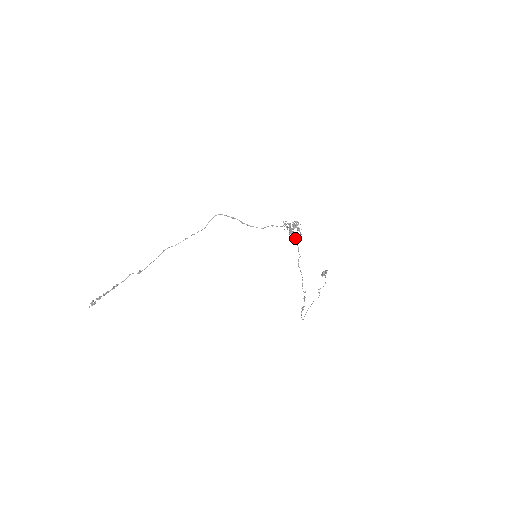
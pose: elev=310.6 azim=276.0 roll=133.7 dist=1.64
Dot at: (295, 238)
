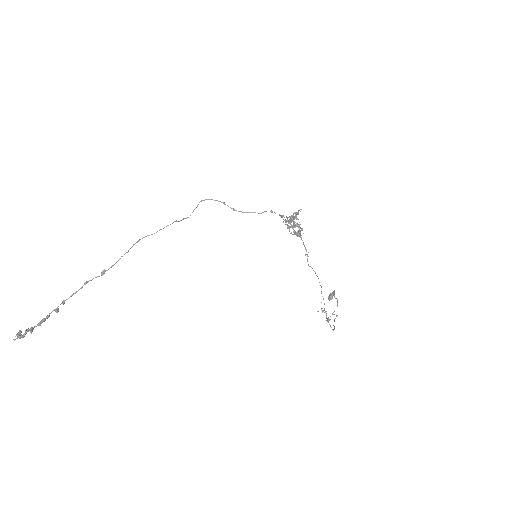
Dot at: (297, 232)
